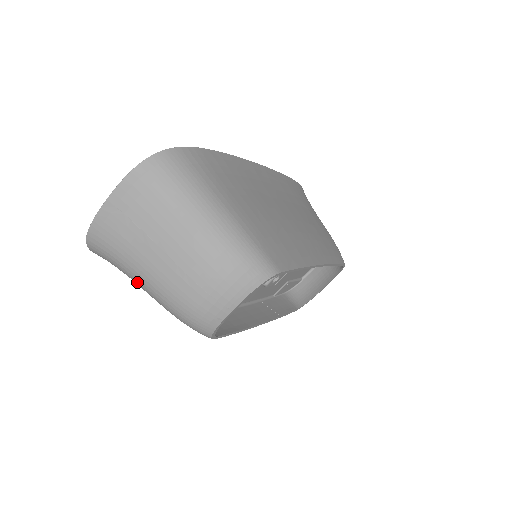
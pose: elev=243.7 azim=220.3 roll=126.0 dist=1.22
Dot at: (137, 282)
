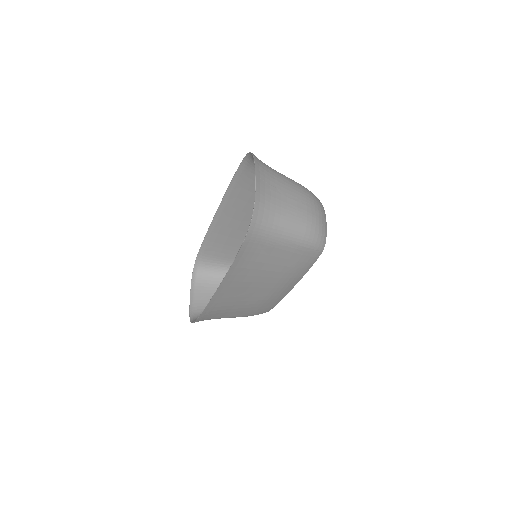
Dot at: (285, 228)
